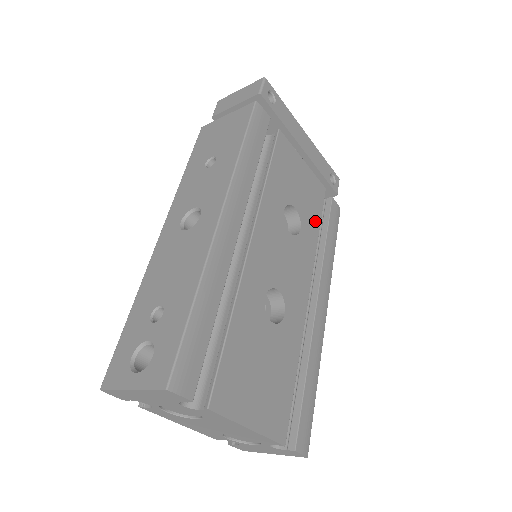
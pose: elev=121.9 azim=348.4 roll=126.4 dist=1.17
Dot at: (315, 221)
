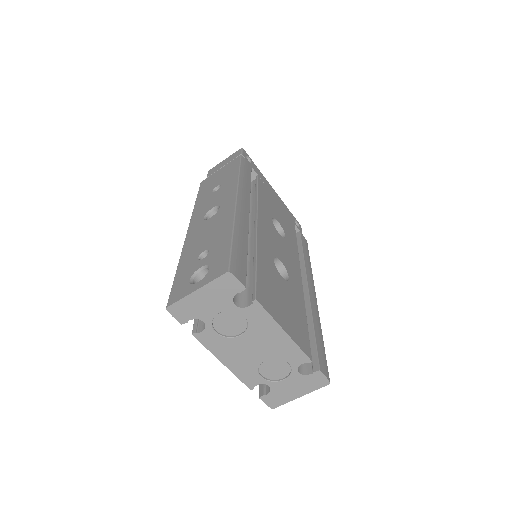
Dot at: (293, 238)
